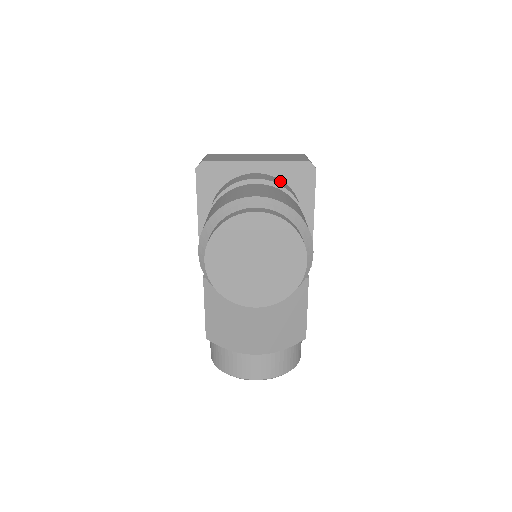
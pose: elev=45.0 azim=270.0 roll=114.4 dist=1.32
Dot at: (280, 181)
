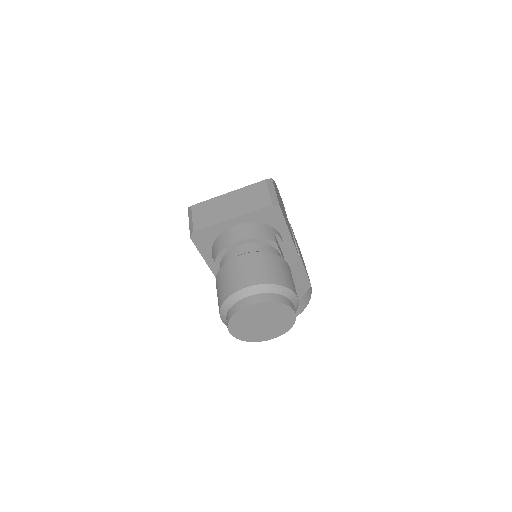
Dot at: (256, 227)
